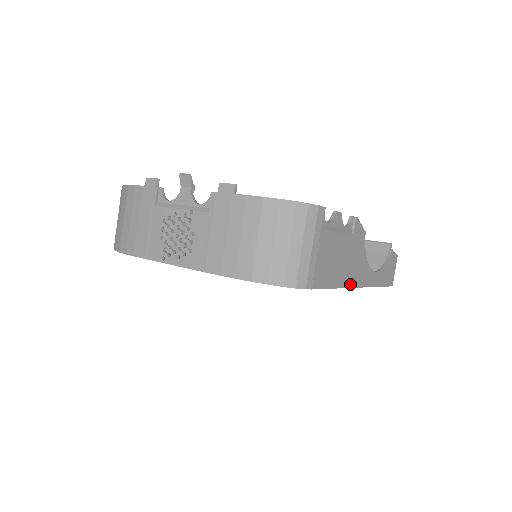
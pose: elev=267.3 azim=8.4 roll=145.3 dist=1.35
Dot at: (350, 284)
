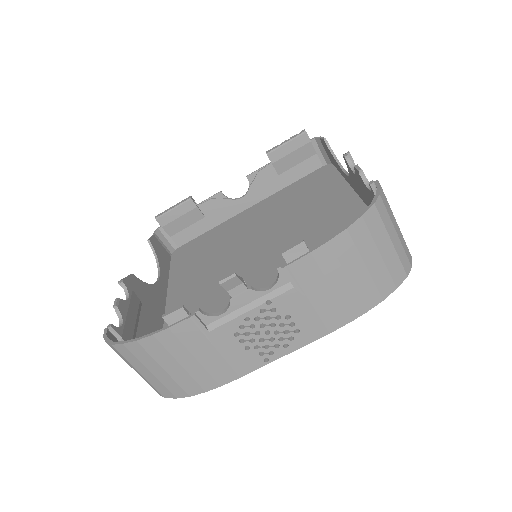
Dot at: occluded
